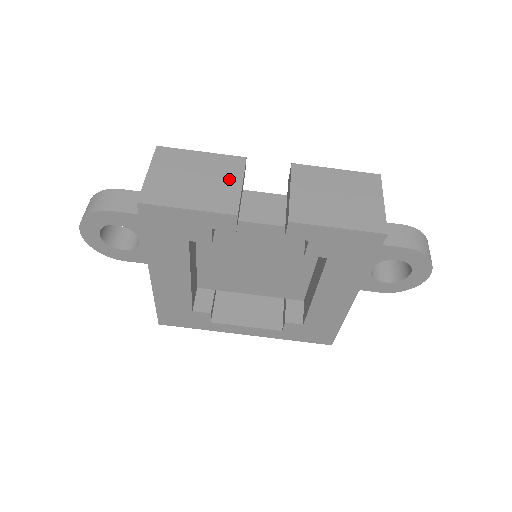
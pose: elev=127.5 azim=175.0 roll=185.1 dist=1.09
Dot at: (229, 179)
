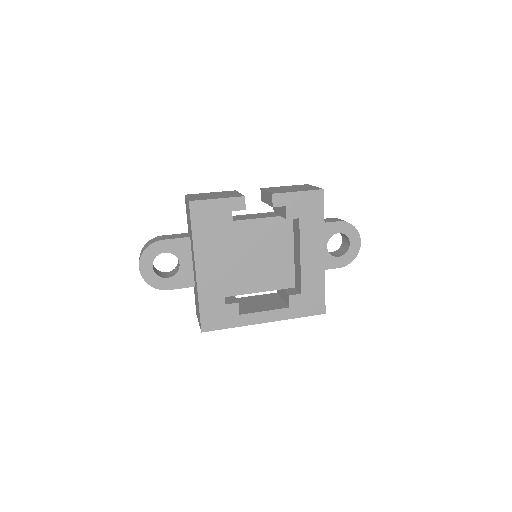
Dot at: (232, 193)
